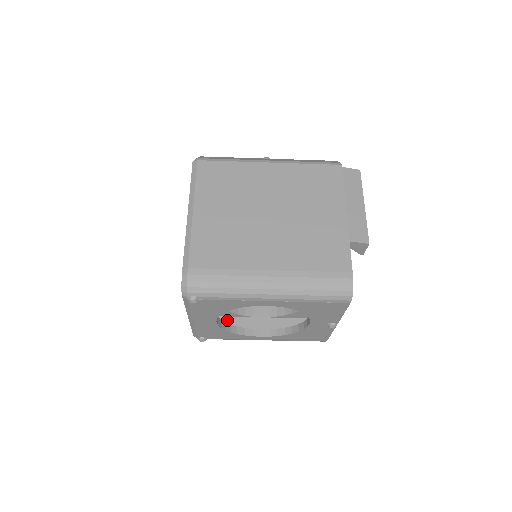
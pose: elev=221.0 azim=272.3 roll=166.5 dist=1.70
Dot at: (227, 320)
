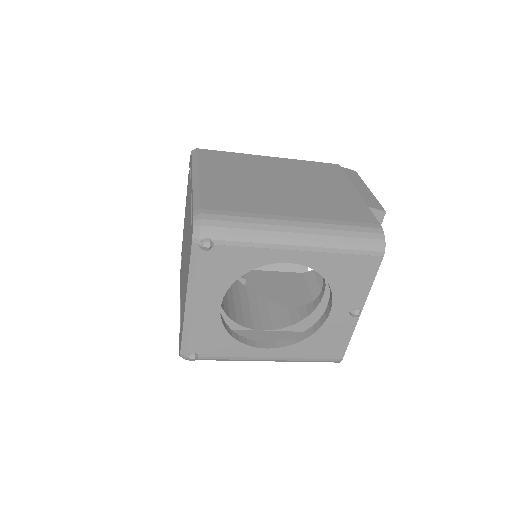
Dot at: occluded
